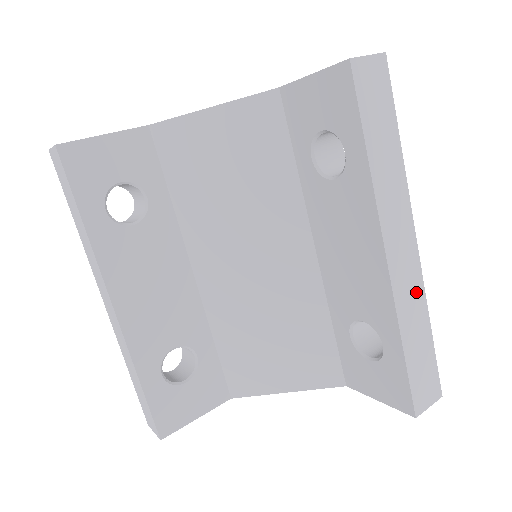
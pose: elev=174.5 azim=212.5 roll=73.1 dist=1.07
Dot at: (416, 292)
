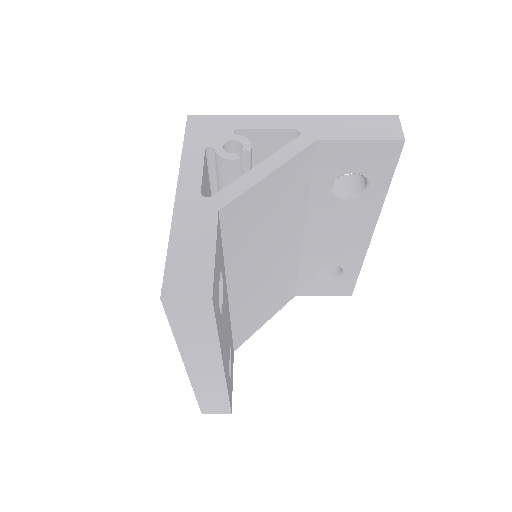
Dot at: occluded
